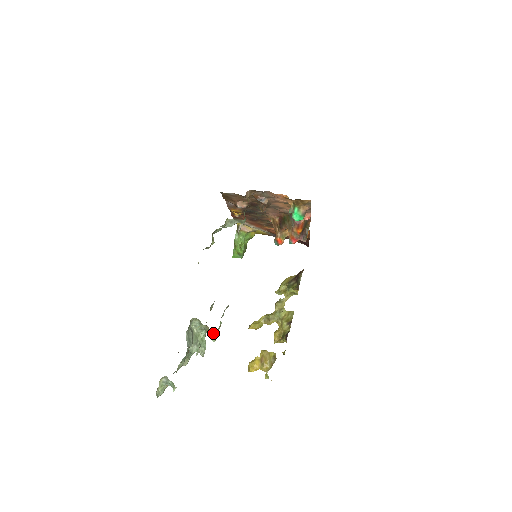
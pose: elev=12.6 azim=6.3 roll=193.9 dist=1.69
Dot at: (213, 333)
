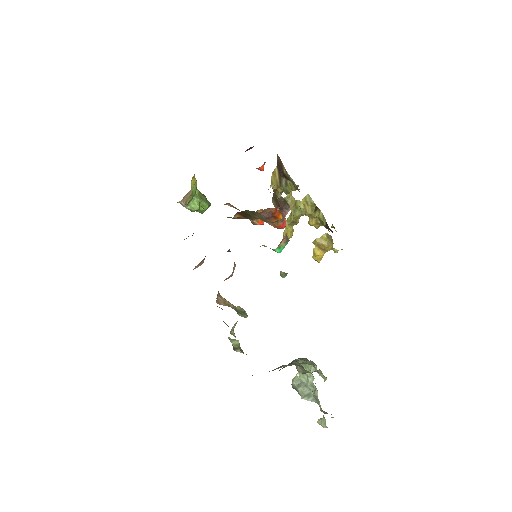
Dot at: occluded
